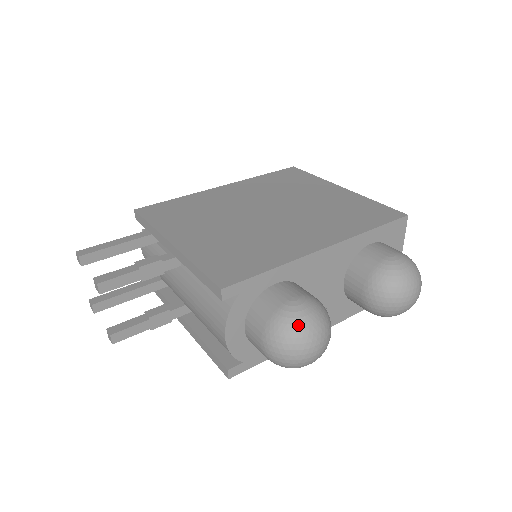
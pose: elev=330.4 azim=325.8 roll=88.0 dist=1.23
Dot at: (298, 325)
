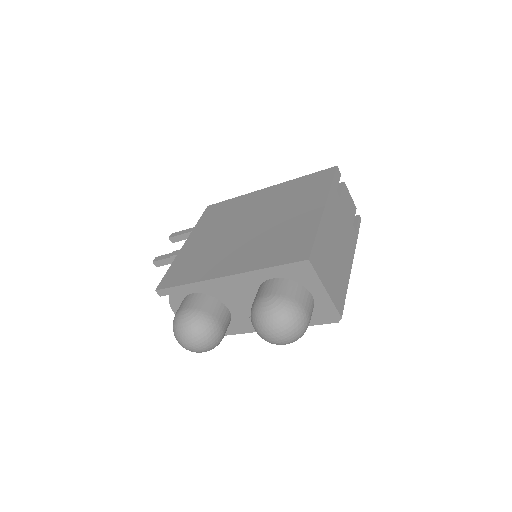
Dot at: (176, 327)
